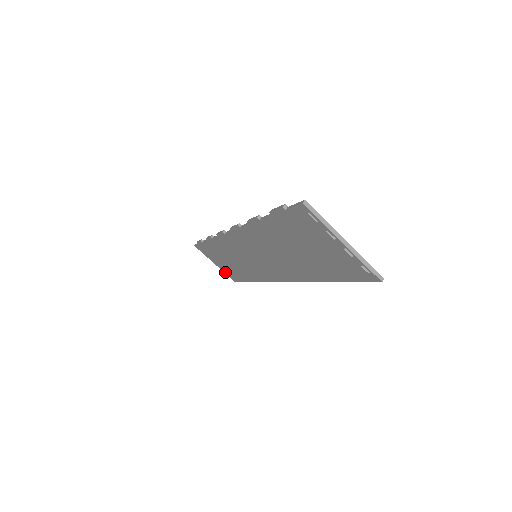
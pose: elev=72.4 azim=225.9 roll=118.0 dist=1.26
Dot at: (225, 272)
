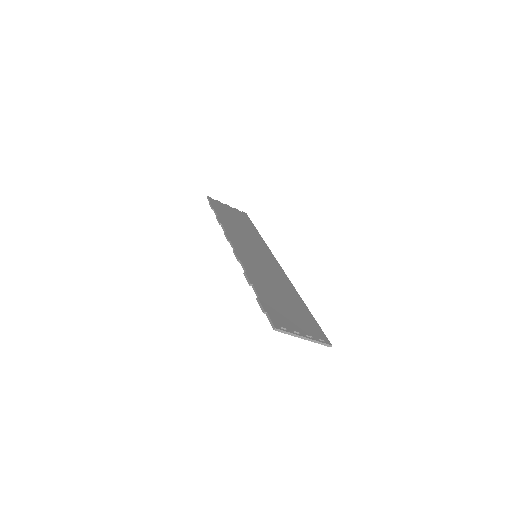
Dot at: occluded
